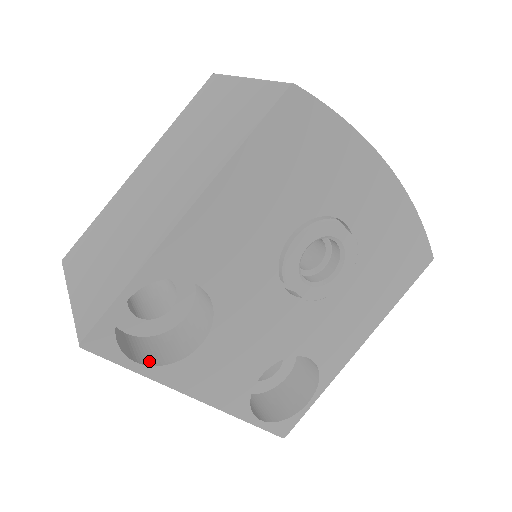
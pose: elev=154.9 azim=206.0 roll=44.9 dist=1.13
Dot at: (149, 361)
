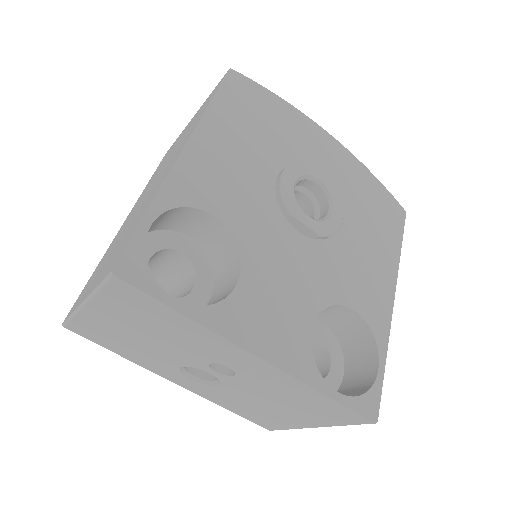
Dot at: (189, 307)
